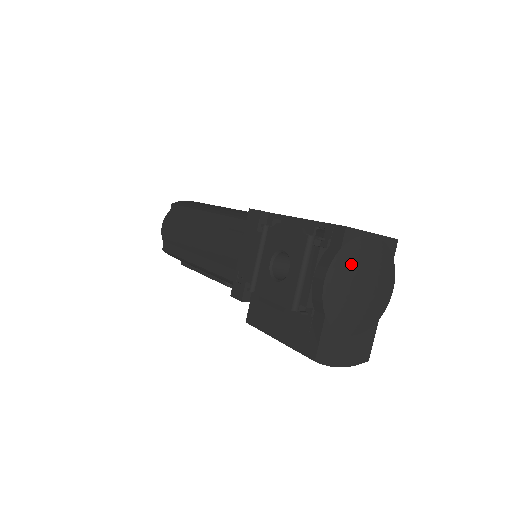
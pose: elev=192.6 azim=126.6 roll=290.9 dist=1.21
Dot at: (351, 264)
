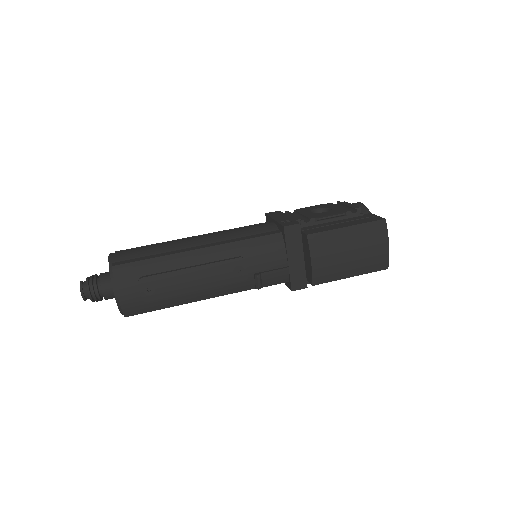
Dot at: occluded
